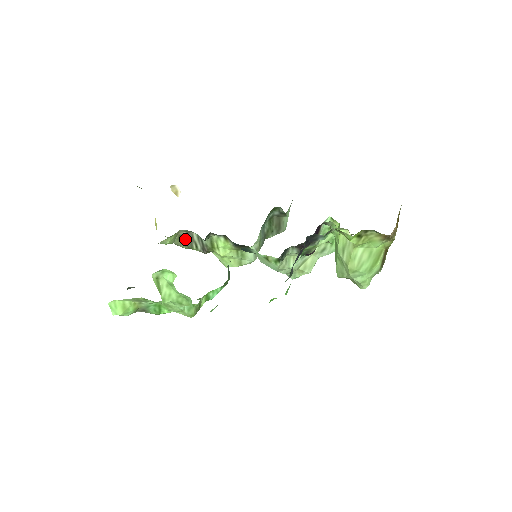
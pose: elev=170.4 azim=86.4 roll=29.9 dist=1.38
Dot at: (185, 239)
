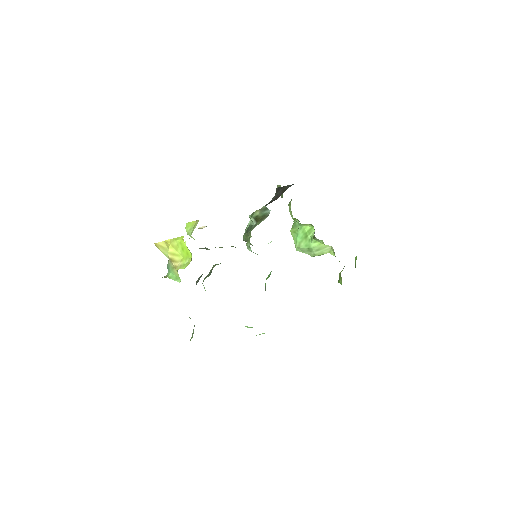
Dot at: occluded
